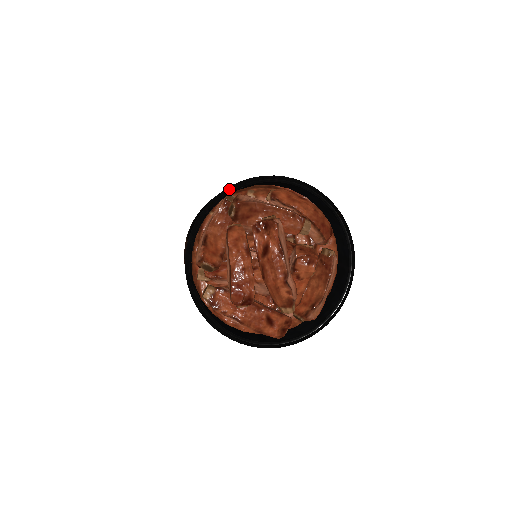
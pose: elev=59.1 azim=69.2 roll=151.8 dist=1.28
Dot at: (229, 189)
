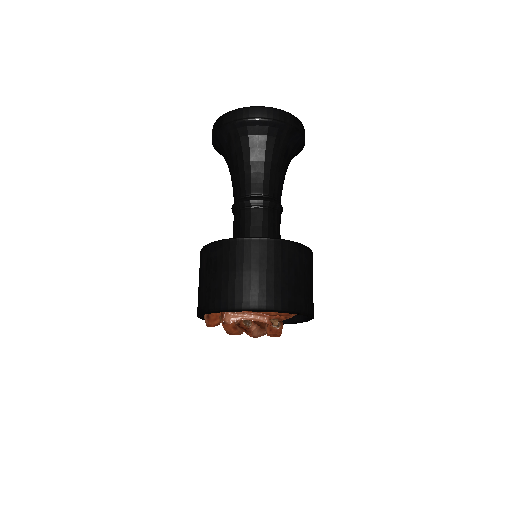
Dot at: (218, 312)
